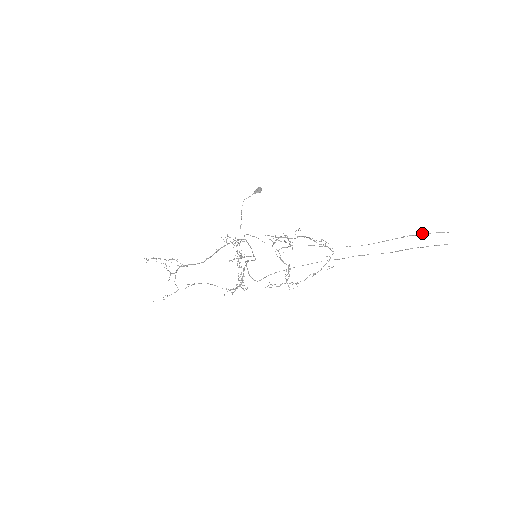
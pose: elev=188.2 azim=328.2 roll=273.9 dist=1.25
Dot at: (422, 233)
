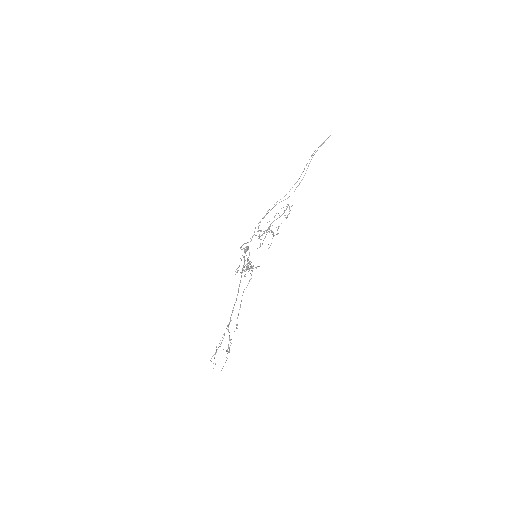
Dot at: (315, 150)
